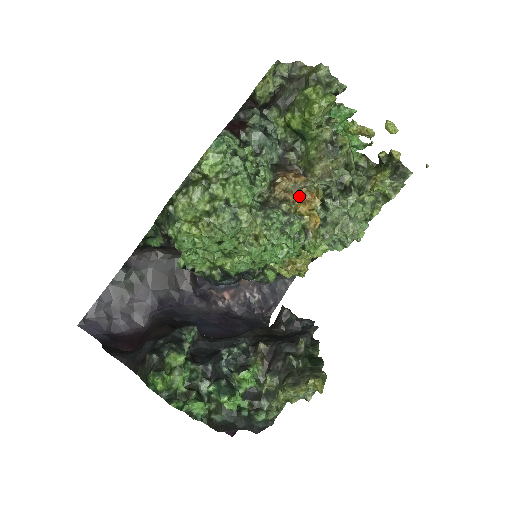
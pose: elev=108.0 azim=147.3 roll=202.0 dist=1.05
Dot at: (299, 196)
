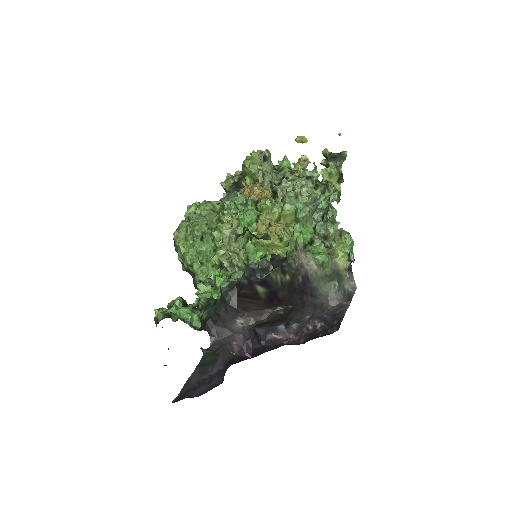
Dot at: (244, 191)
